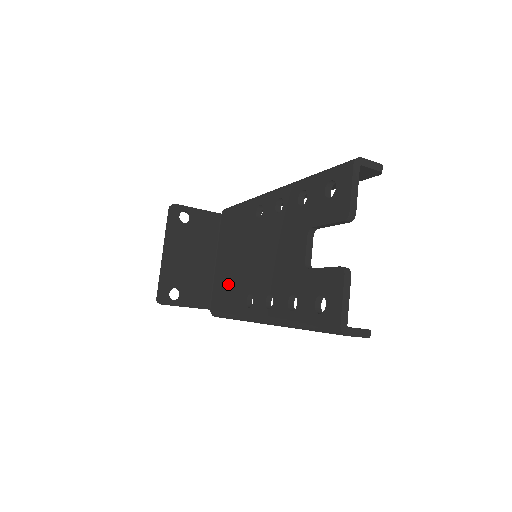
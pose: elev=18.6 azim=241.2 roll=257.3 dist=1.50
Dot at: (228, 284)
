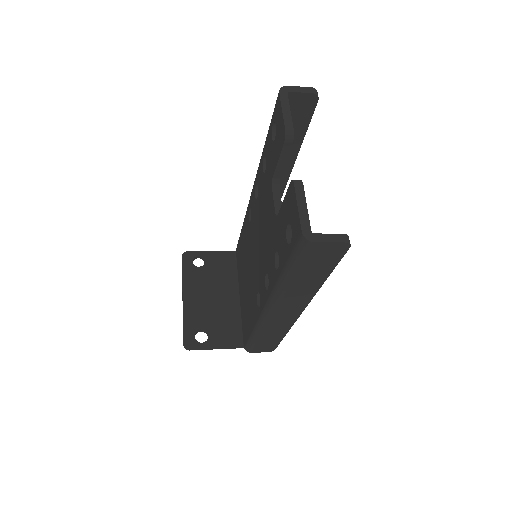
Dot at: (247, 305)
